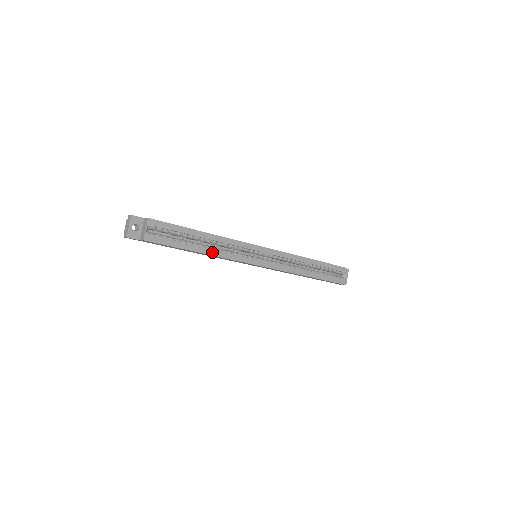
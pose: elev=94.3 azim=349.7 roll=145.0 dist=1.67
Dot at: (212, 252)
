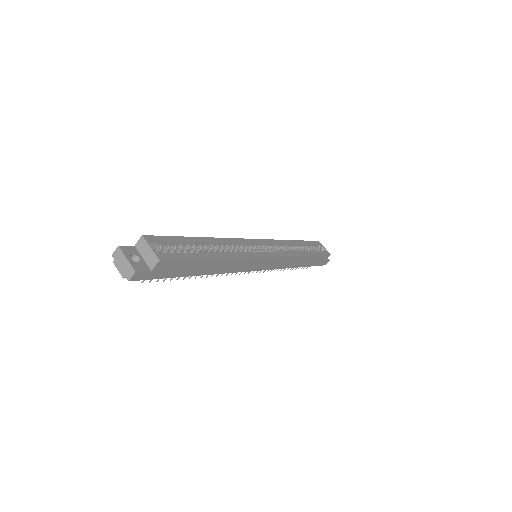
Dot at: (227, 255)
